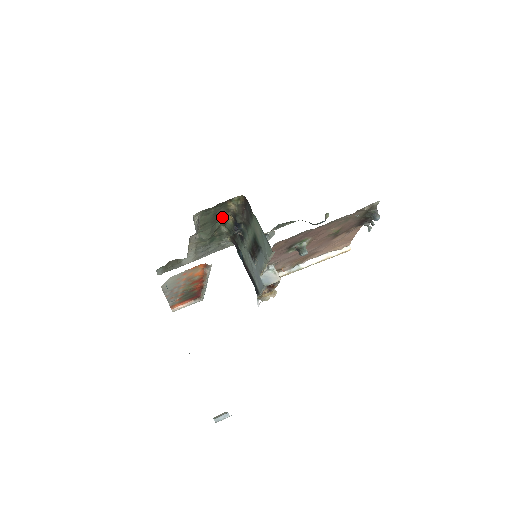
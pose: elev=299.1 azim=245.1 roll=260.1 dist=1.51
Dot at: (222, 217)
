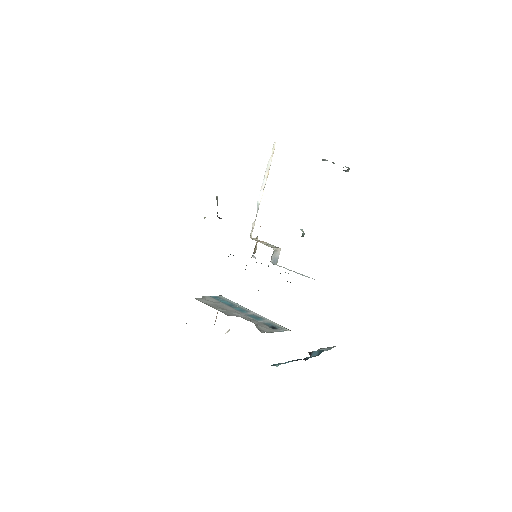
Dot at: occluded
